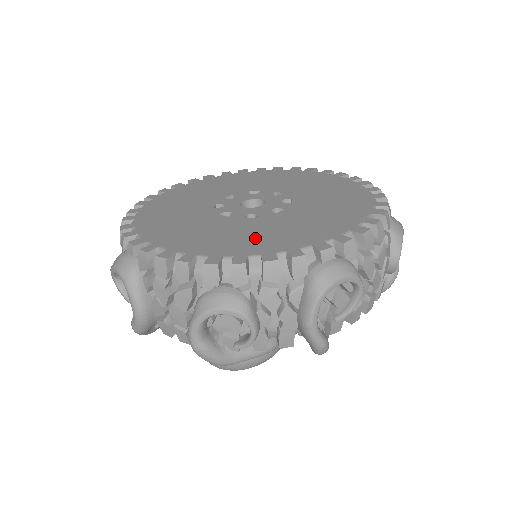
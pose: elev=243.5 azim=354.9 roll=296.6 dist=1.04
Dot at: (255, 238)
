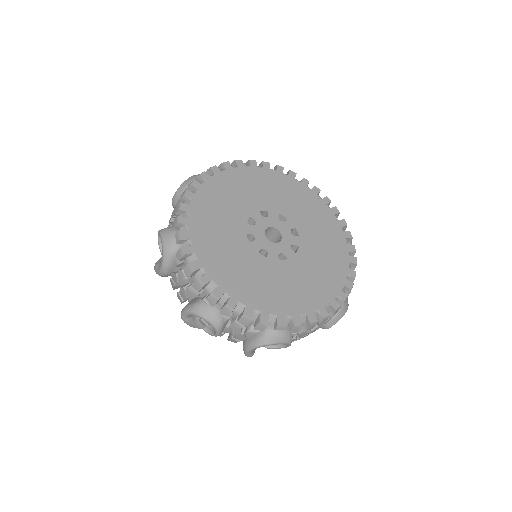
Dot at: (252, 284)
